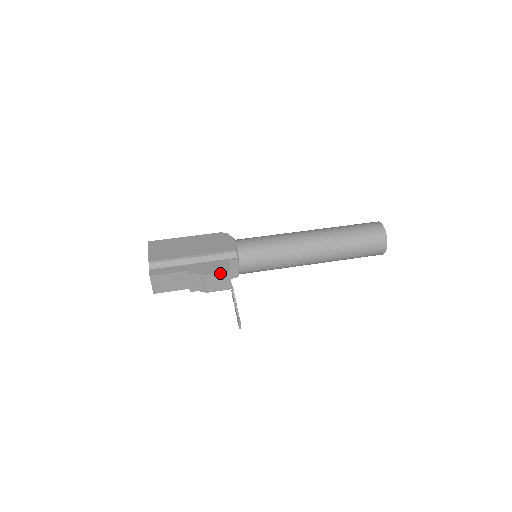
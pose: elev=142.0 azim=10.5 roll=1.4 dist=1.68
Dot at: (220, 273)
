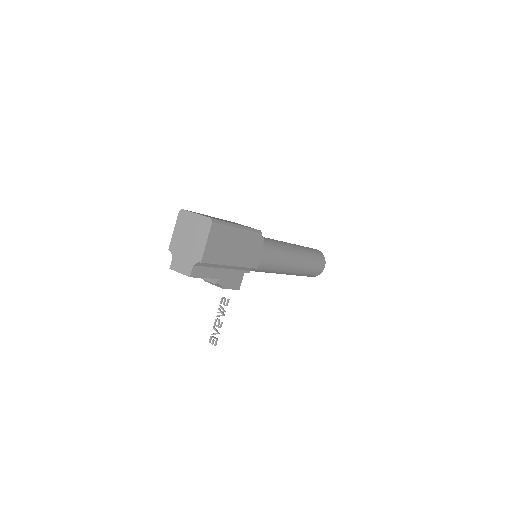
Dot at: (233, 289)
